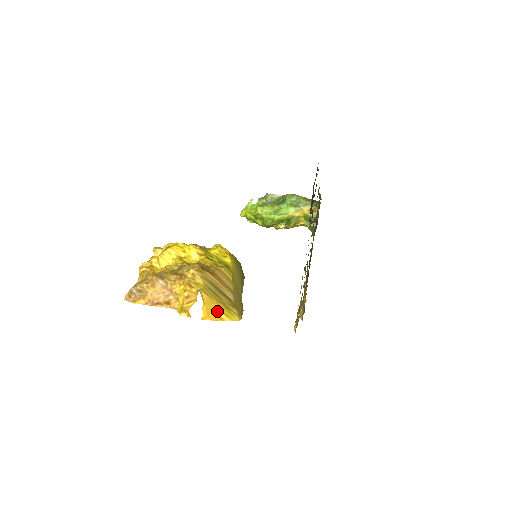
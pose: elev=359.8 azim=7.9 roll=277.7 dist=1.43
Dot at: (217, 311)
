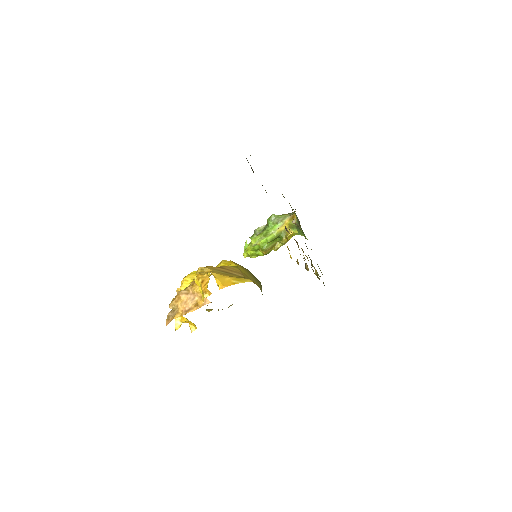
Dot at: (229, 280)
